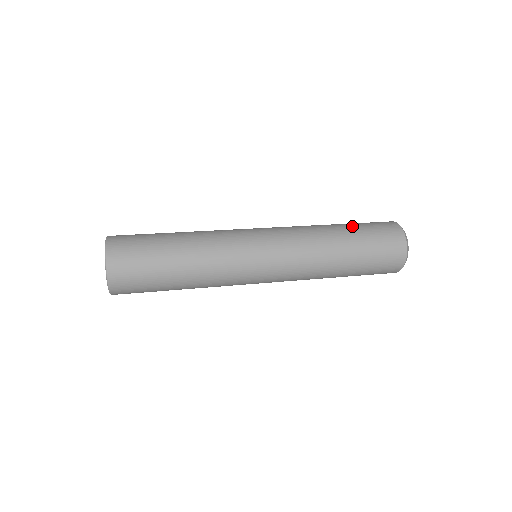
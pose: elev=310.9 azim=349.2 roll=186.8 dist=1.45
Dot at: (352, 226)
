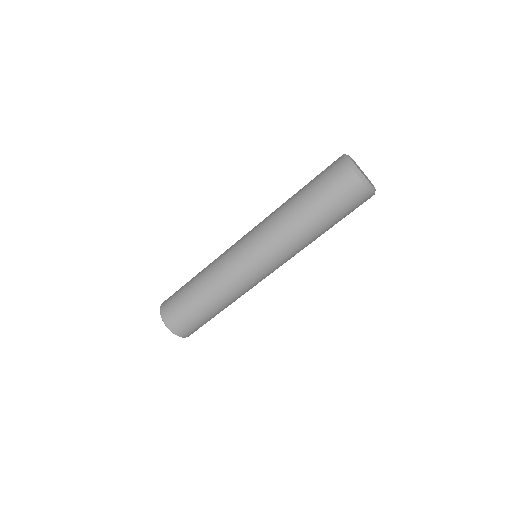
Dot at: occluded
